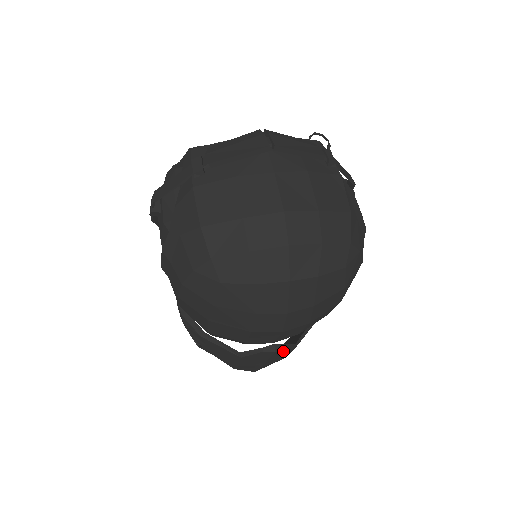
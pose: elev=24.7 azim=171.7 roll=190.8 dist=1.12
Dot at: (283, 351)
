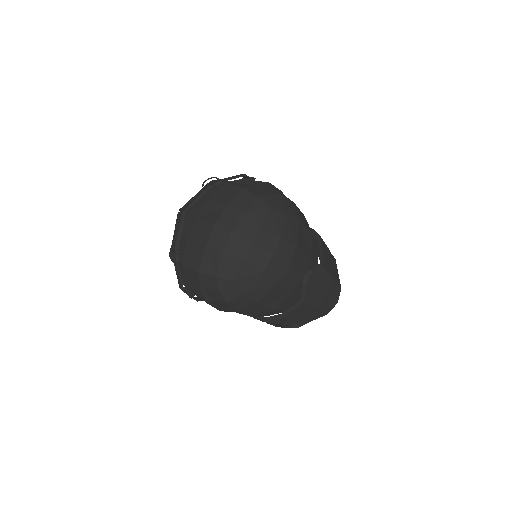
Dot at: (316, 273)
